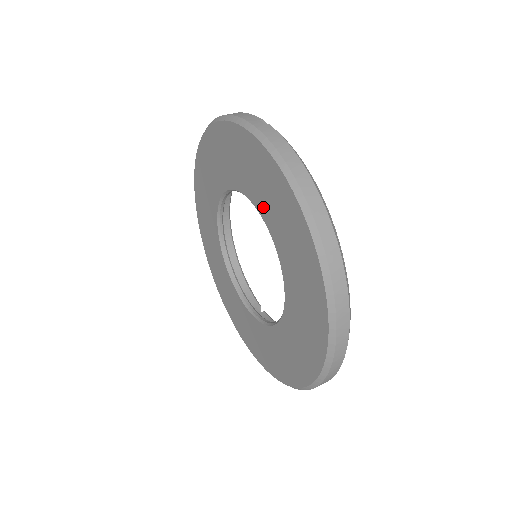
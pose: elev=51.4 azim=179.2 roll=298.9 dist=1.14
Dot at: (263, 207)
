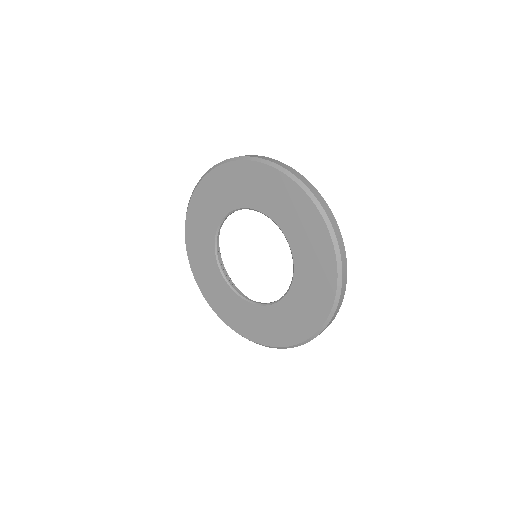
Dot at: (258, 202)
